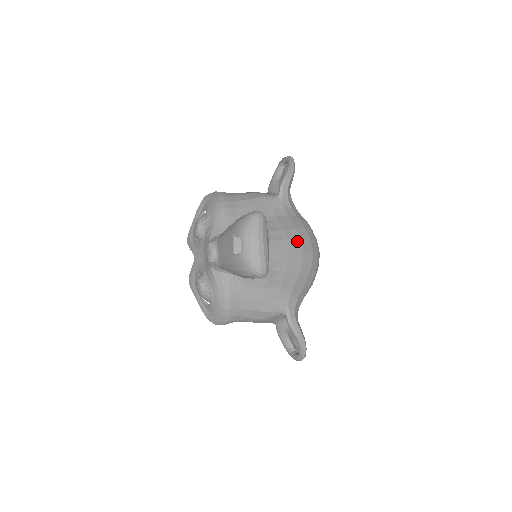
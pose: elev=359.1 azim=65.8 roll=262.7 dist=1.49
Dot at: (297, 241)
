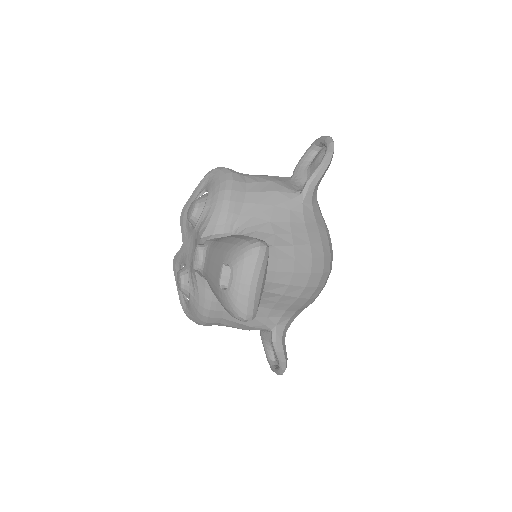
Dot at: (306, 261)
